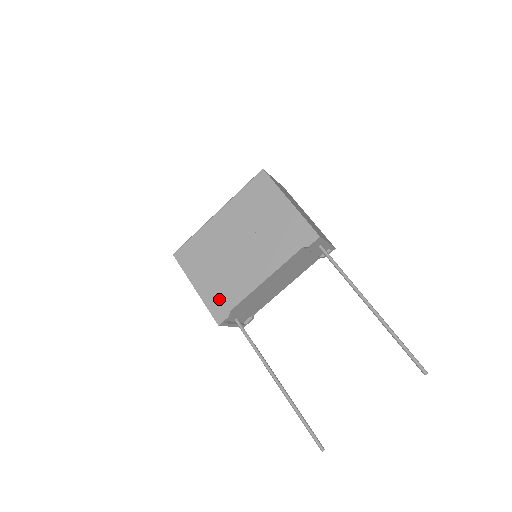
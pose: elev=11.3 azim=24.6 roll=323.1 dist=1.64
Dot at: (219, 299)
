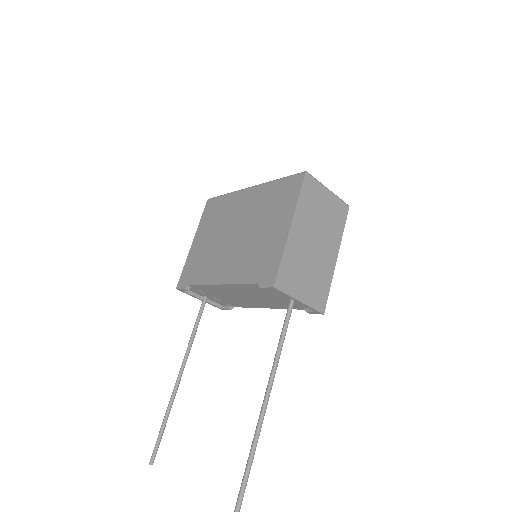
Dot at: (192, 267)
